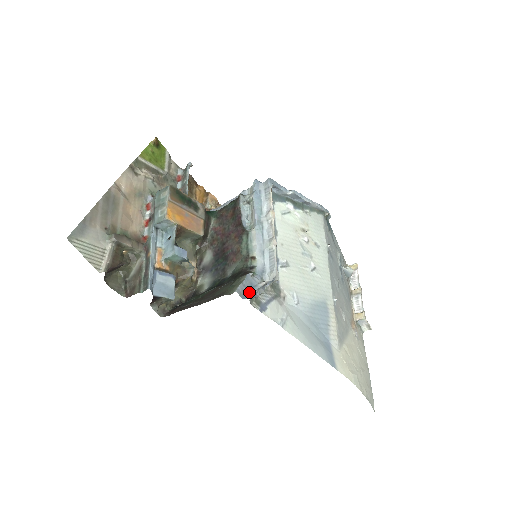
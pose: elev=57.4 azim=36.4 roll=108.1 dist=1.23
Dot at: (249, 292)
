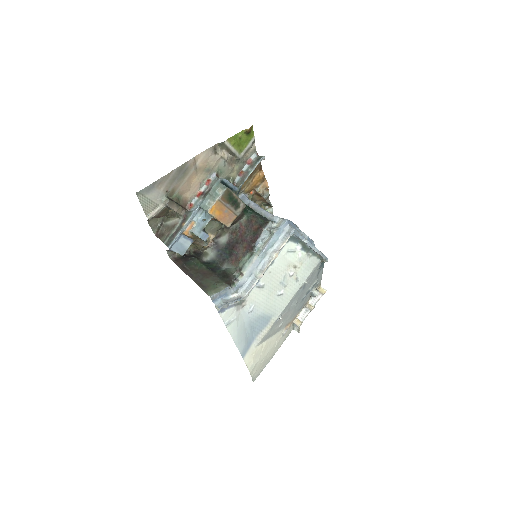
Dot at: (220, 299)
